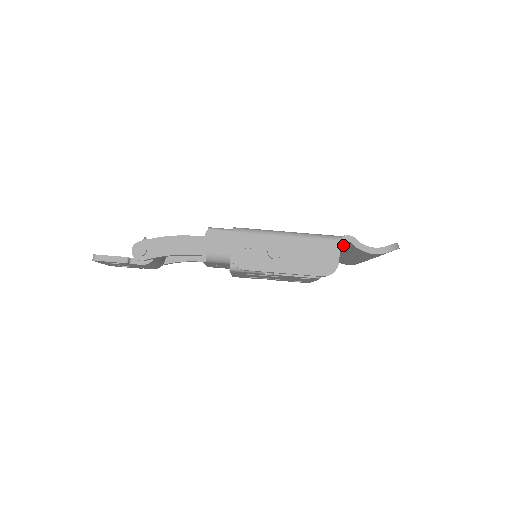
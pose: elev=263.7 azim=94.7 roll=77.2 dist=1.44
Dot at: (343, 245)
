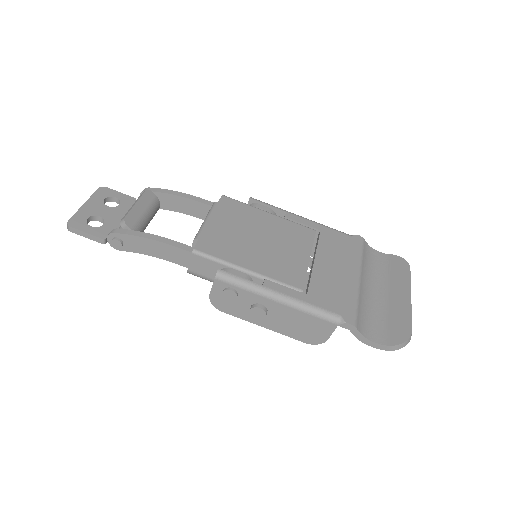
Dot at: occluded
